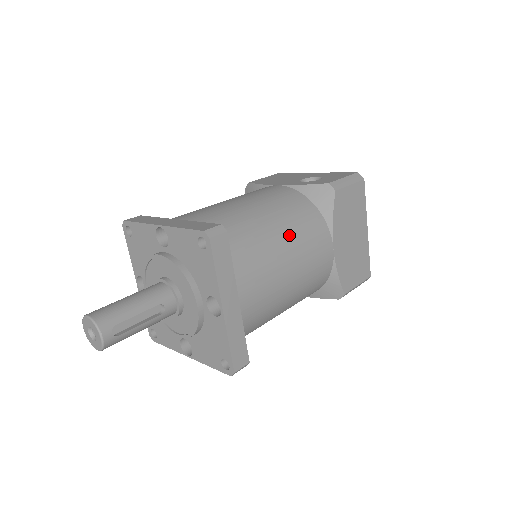
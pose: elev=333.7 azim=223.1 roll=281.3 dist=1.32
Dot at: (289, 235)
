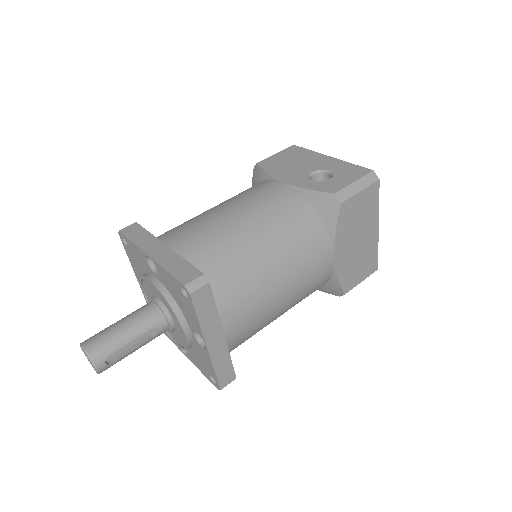
Dot at: (284, 258)
